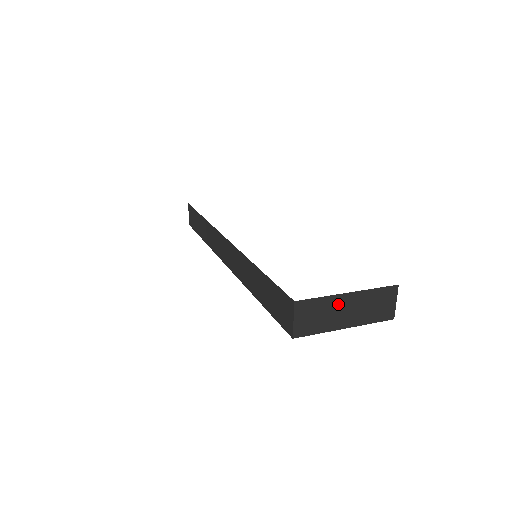
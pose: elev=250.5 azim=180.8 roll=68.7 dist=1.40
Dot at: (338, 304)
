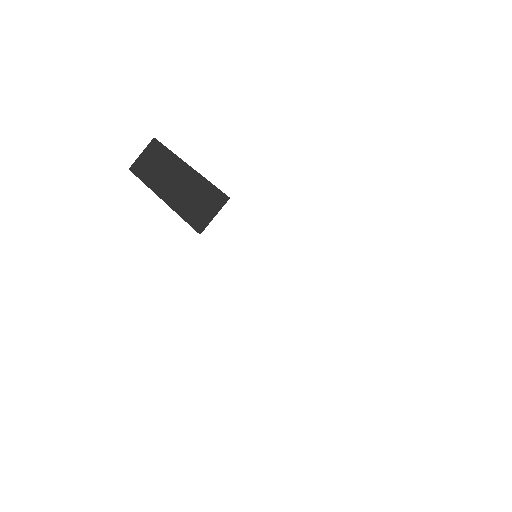
Dot at: (175, 169)
